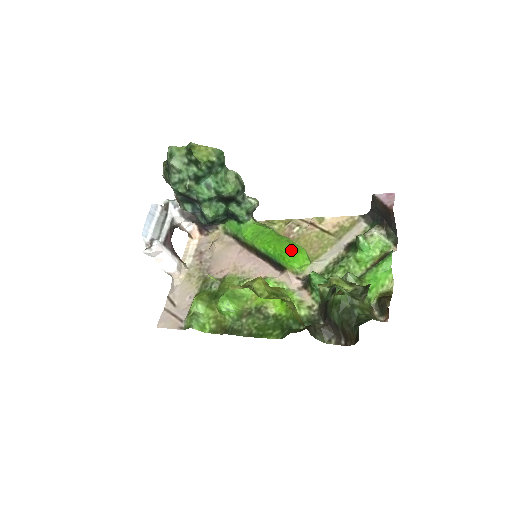
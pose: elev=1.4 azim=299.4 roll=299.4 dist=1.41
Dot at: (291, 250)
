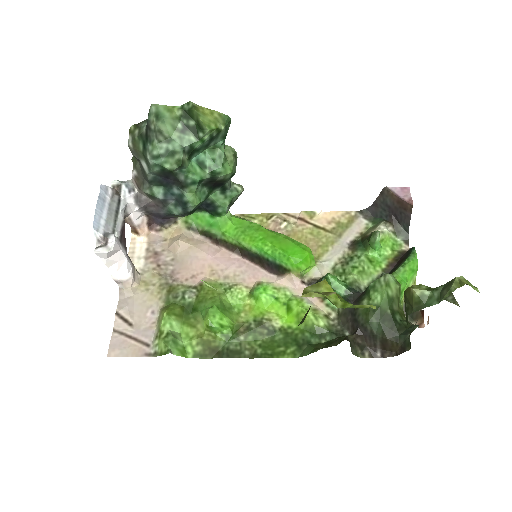
Dot at: (296, 249)
